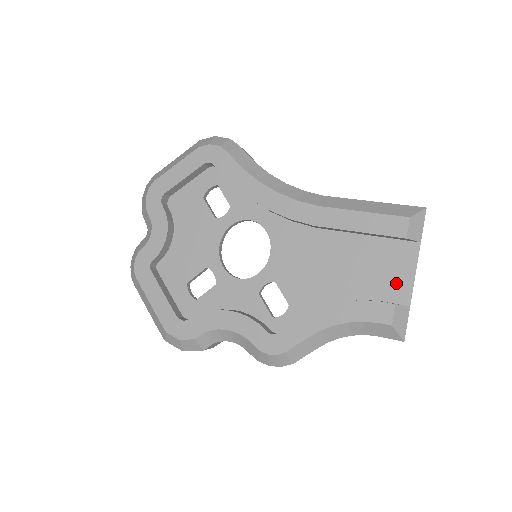
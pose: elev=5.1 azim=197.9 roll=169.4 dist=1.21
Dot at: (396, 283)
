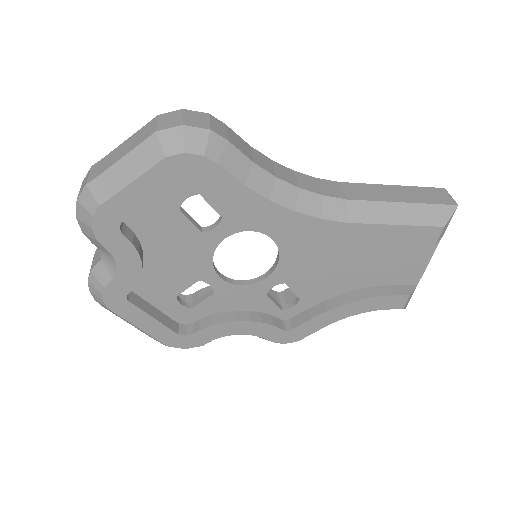
Dot at: (409, 271)
